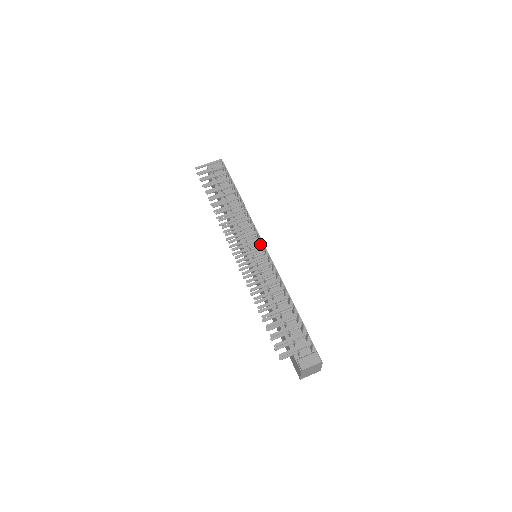
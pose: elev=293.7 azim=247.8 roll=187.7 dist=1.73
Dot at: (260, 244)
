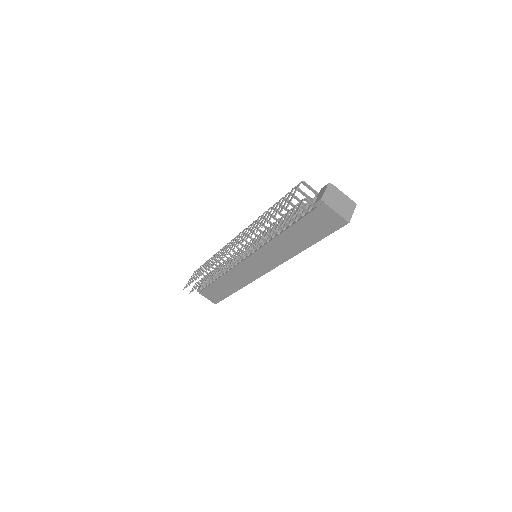
Dot at: occluded
